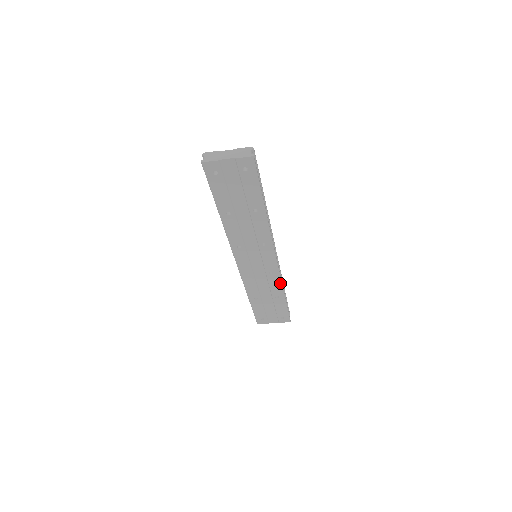
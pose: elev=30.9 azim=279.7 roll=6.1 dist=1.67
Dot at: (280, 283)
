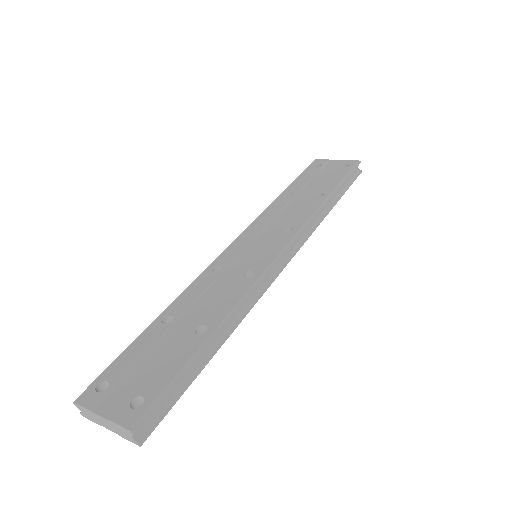
Dot at: (313, 229)
